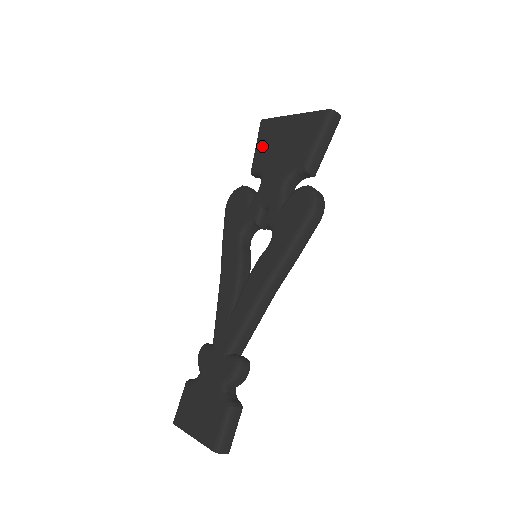
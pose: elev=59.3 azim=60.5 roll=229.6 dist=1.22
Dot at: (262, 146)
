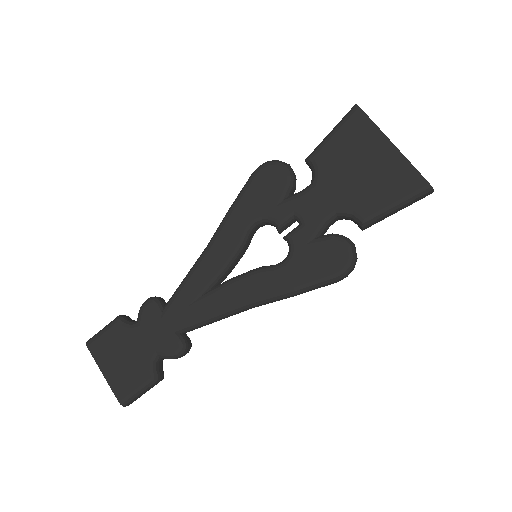
Dot at: (338, 143)
